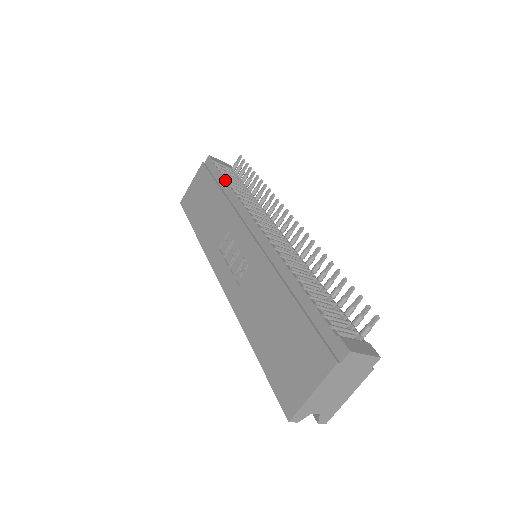
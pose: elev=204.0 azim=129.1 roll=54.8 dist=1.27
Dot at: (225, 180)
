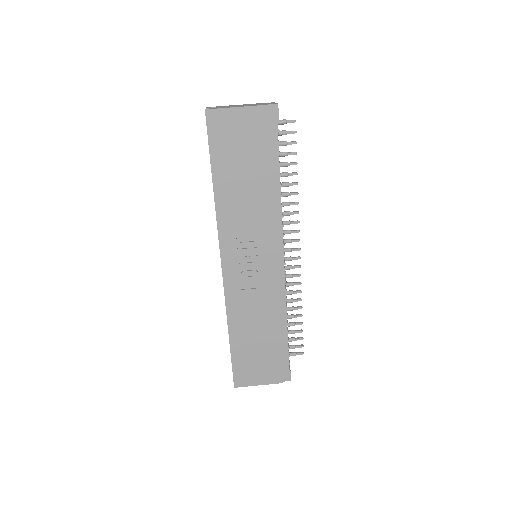
Dot at: occluded
